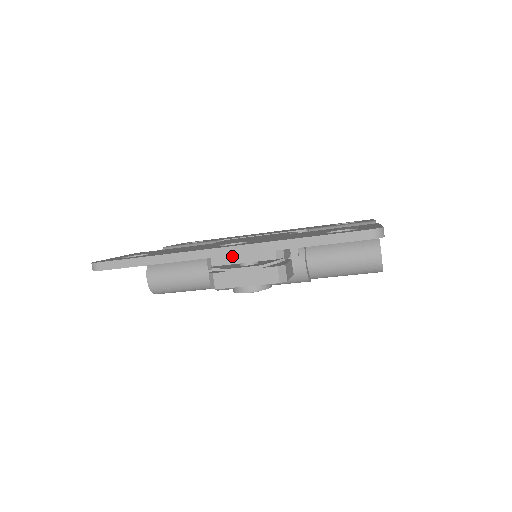
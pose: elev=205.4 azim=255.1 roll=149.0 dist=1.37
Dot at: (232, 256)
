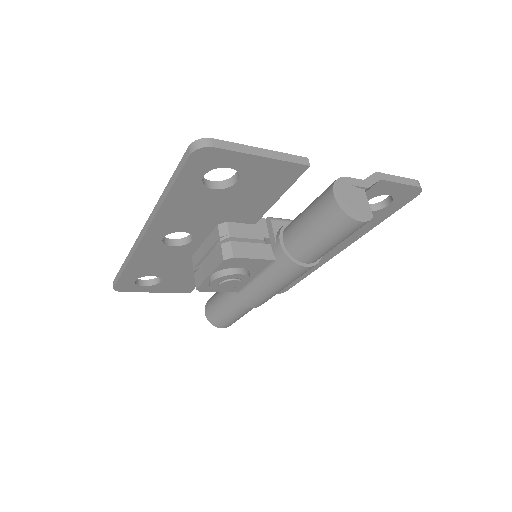
Dot at: (200, 251)
